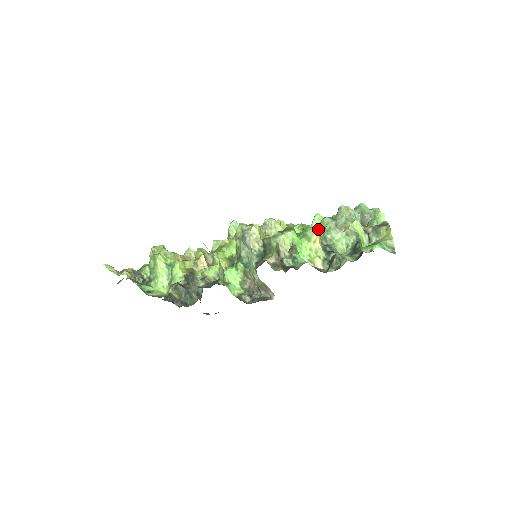
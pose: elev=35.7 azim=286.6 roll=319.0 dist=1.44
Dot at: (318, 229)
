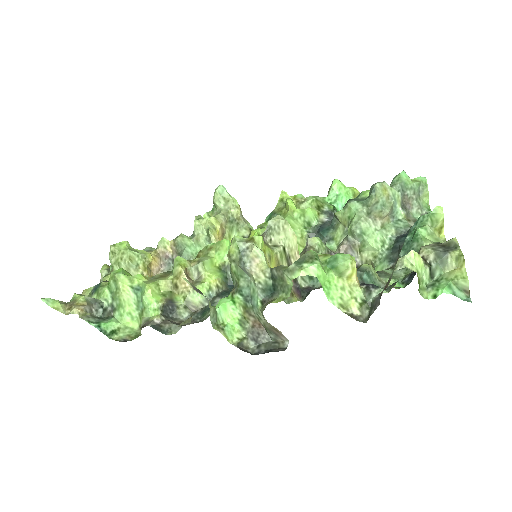
Dot at: (341, 215)
